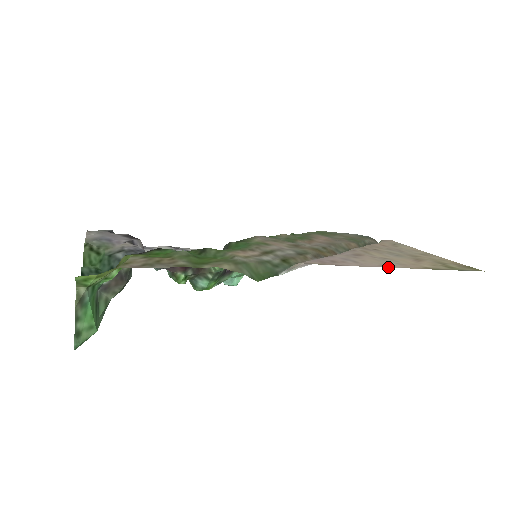
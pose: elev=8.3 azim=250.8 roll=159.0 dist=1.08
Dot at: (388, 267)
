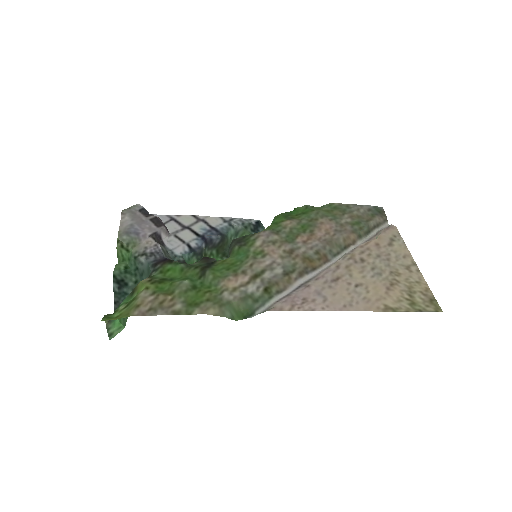
Dot at: (349, 310)
